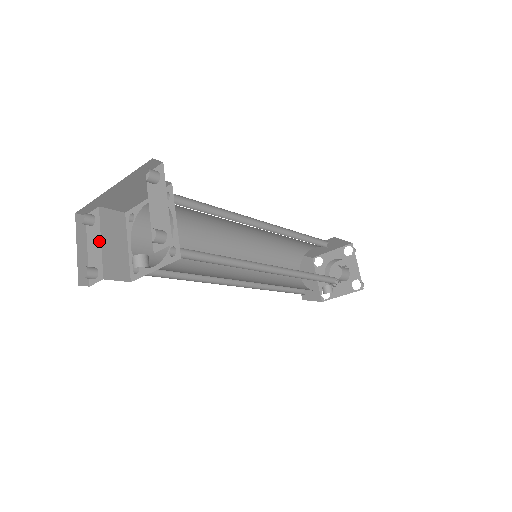
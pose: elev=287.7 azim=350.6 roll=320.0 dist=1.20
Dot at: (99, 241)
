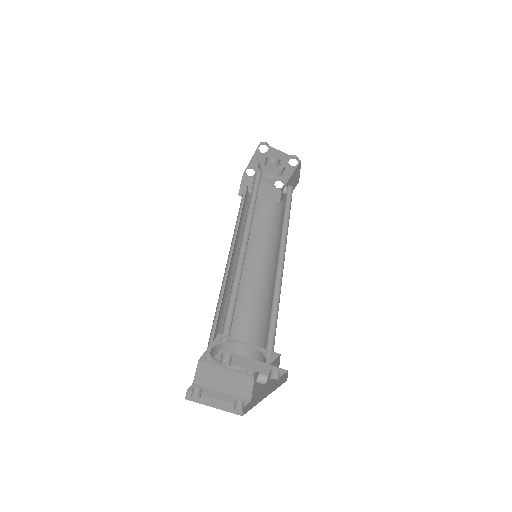
Dot at: (220, 393)
